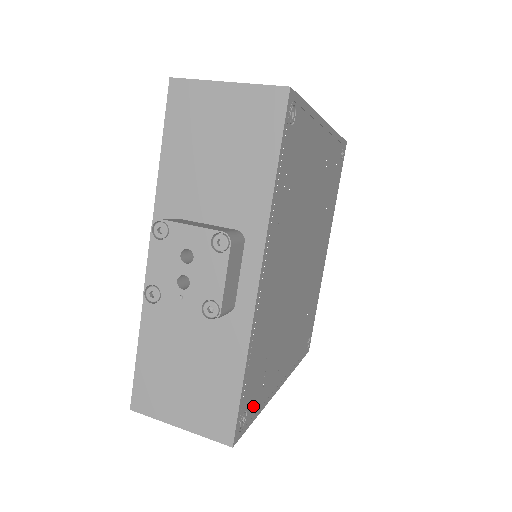
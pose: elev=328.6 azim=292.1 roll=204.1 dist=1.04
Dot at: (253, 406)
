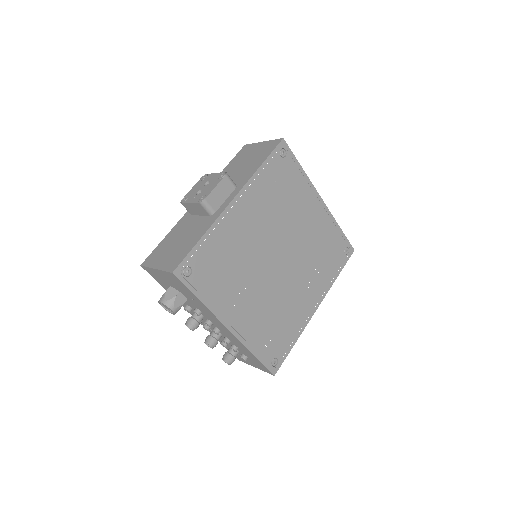
Dot at: (198, 281)
